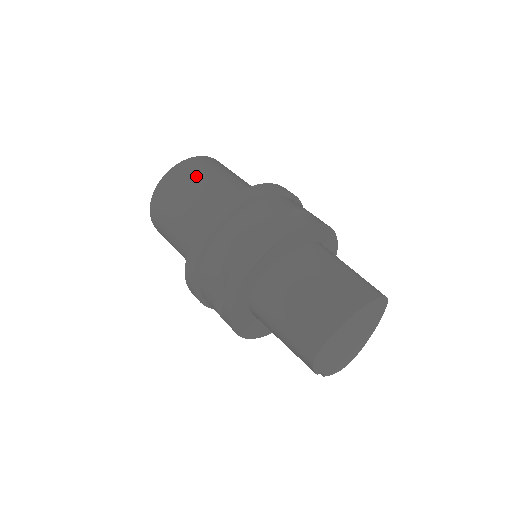
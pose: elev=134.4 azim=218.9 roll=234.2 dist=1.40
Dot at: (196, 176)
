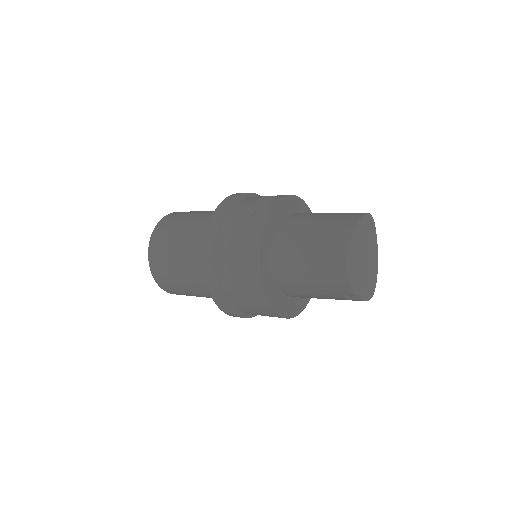
Dot at: (178, 221)
